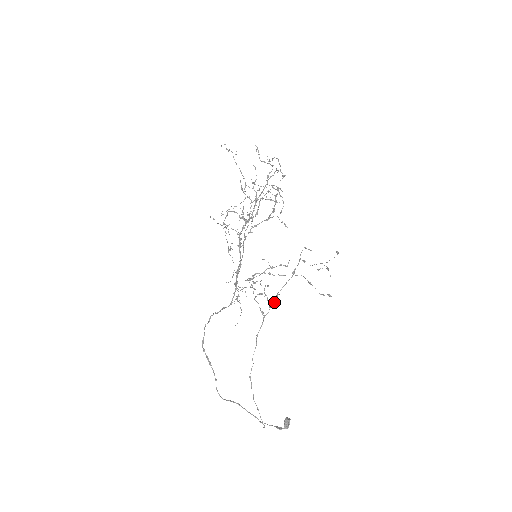
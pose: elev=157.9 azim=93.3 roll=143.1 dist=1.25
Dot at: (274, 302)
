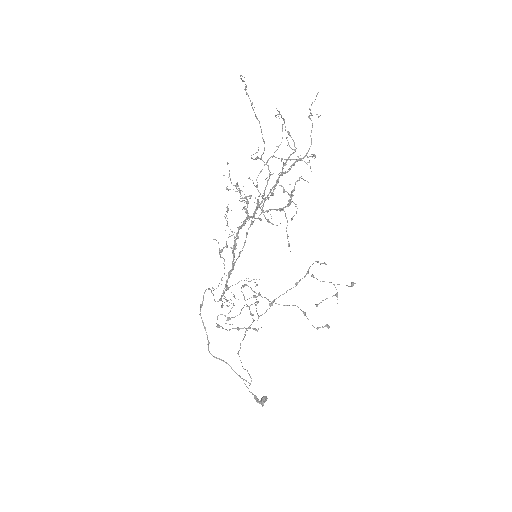
Dot at: (266, 310)
